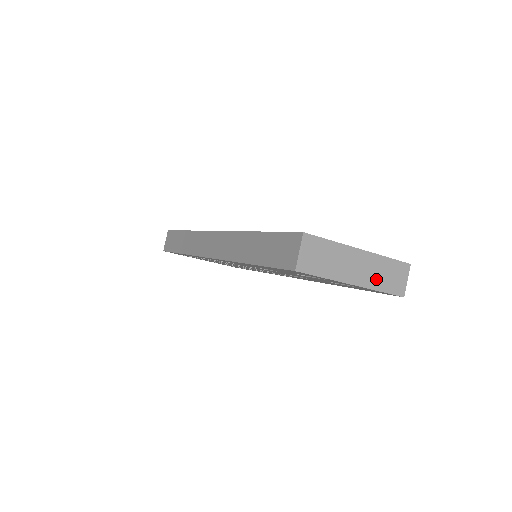
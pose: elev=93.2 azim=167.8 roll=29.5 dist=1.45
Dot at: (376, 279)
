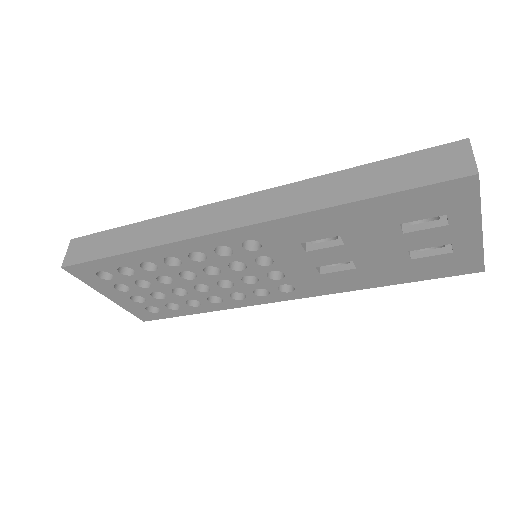
Dot at: occluded
